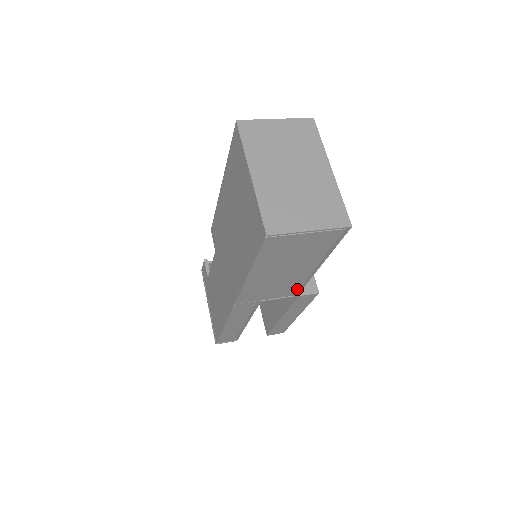
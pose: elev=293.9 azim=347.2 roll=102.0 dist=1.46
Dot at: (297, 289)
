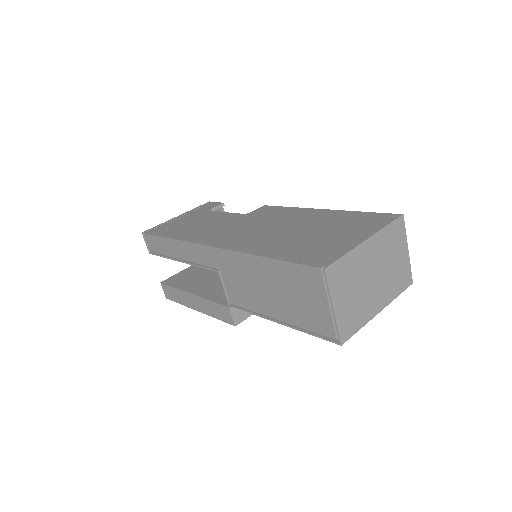
Dot at: (240, 305)
